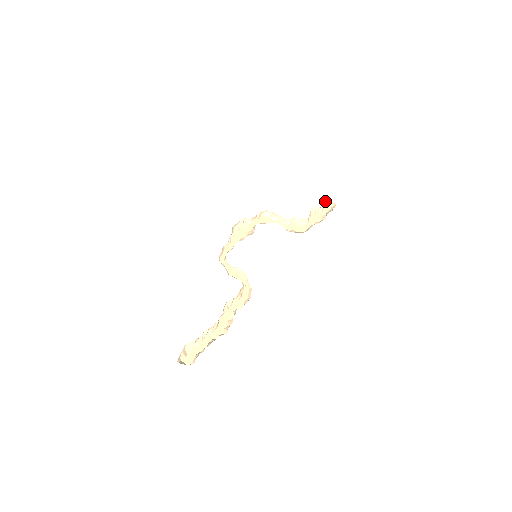
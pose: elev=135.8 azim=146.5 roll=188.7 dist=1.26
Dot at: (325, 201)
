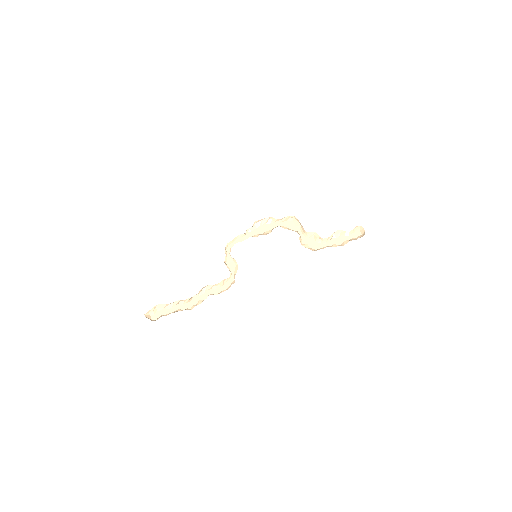
Dot at: (358, 227)
